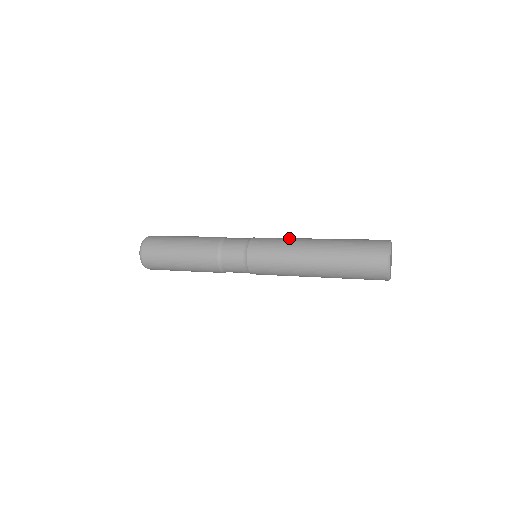
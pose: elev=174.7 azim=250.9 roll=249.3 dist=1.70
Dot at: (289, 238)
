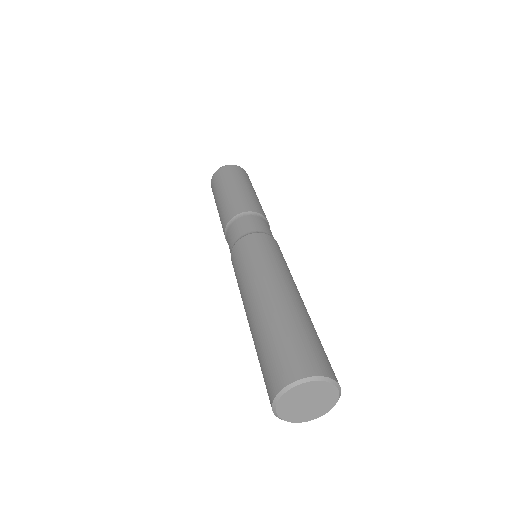
Dot at: (252, 269)
